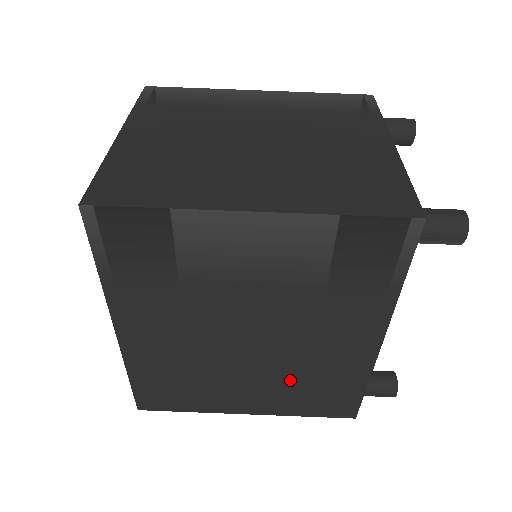
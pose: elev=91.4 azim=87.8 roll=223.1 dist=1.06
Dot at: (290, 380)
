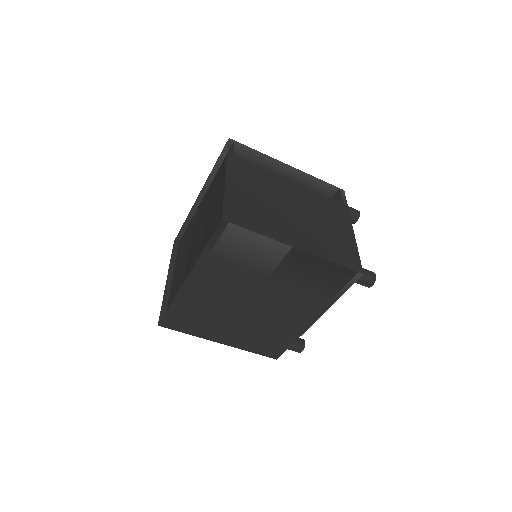
Dot at: (258, 330)
